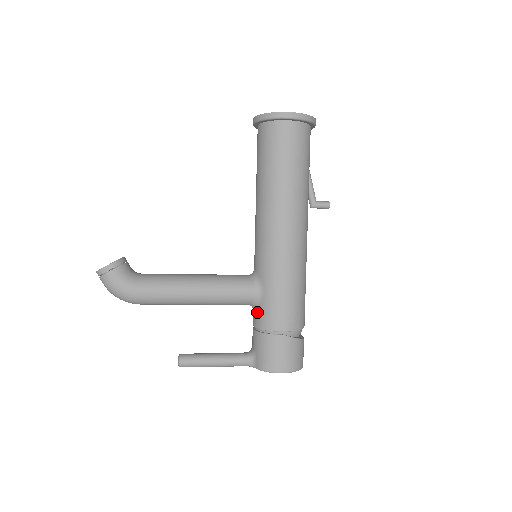
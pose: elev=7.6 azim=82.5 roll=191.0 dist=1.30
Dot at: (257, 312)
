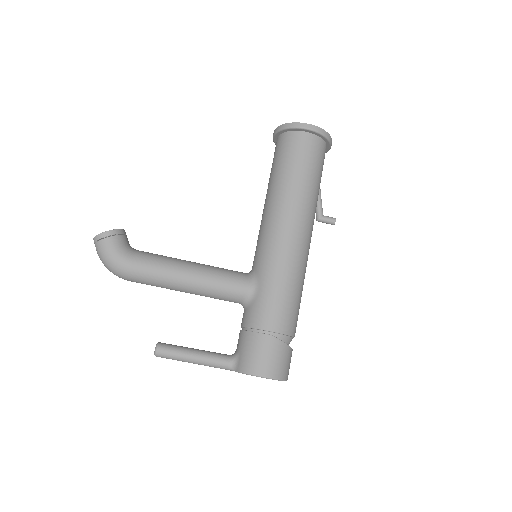
Dot at: (248, 310)
